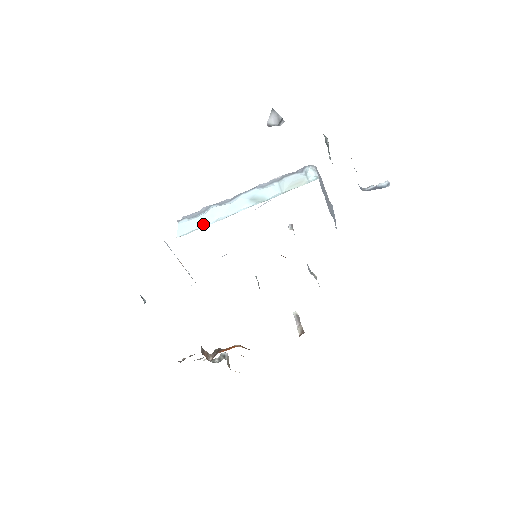
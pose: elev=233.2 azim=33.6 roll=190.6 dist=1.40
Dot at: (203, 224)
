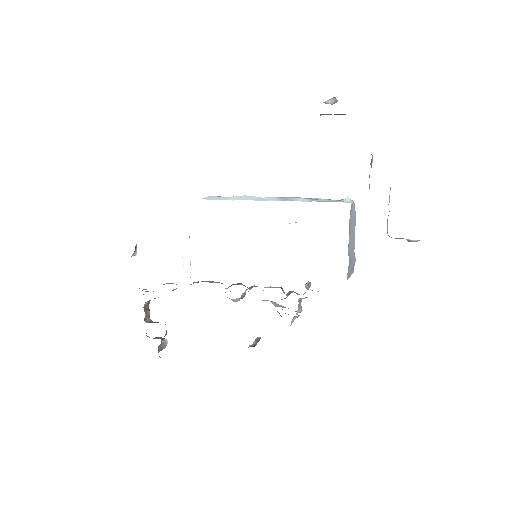
Dot at: (228, 199)
